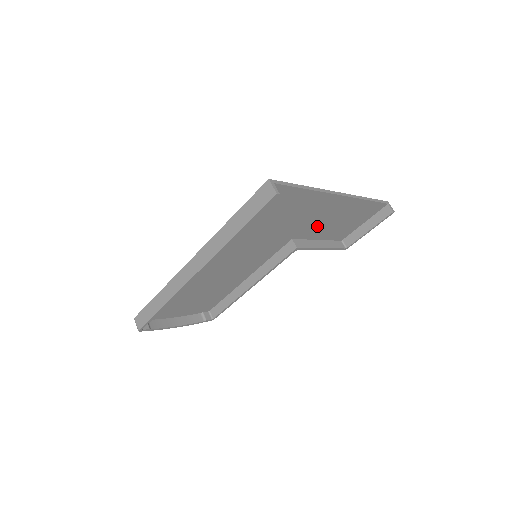
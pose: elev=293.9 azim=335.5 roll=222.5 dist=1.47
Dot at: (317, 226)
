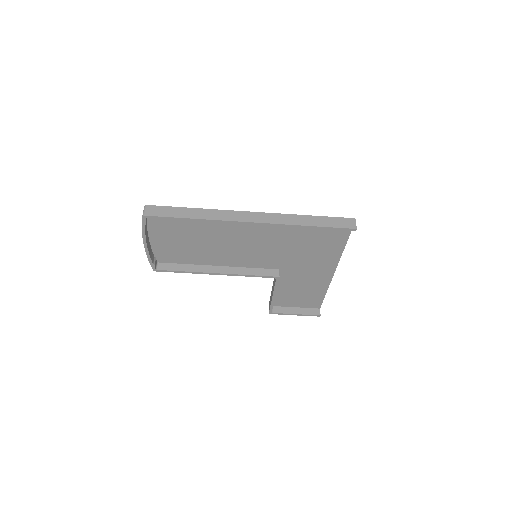
Dot at: (295, 278)
